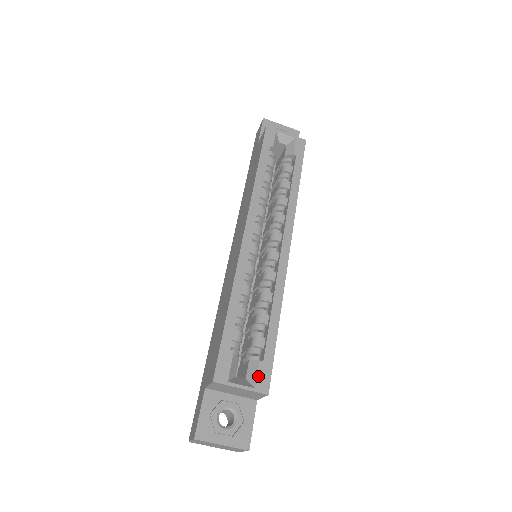
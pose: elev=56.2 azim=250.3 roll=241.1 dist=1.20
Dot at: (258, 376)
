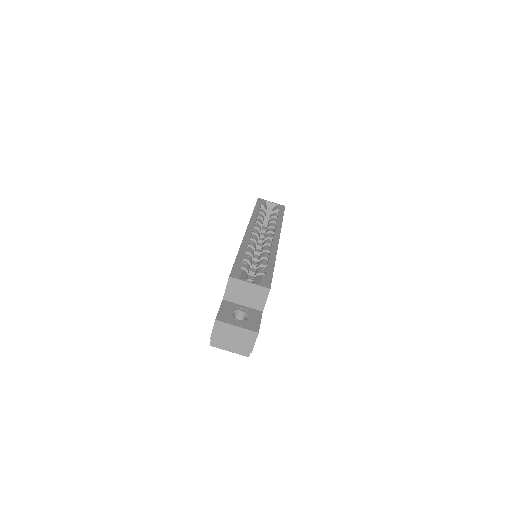
Dot at: (262, 280)
